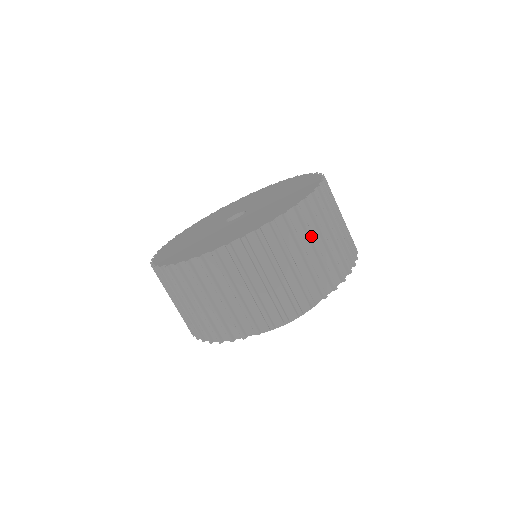
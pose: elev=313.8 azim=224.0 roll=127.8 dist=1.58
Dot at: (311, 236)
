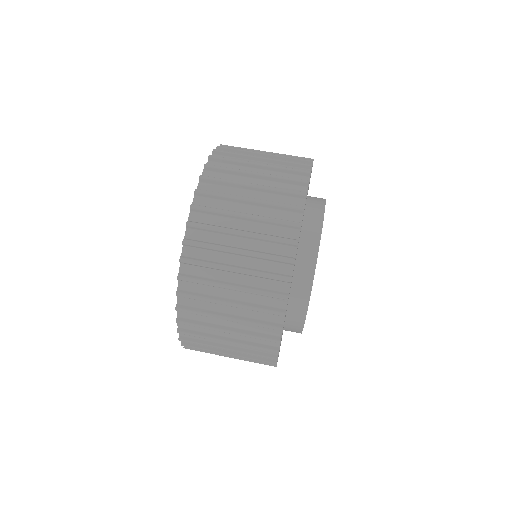
Dot at: (250, 151)
